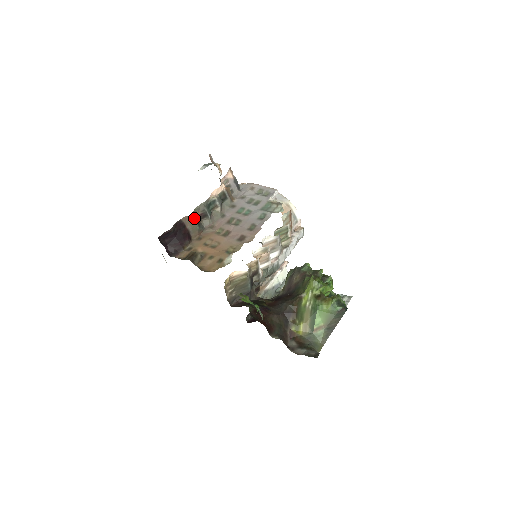
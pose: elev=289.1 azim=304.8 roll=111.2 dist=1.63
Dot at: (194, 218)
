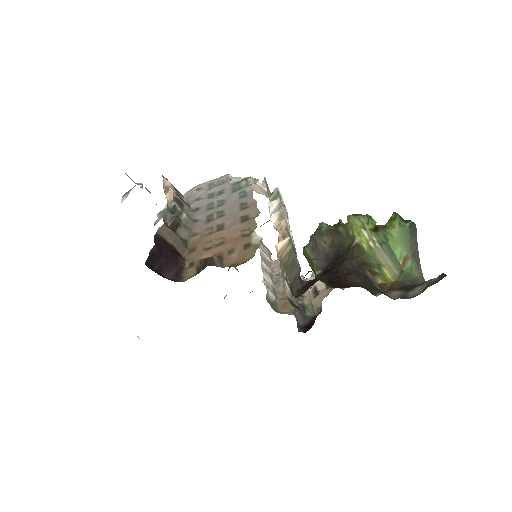
Dot at: (169, 229)
